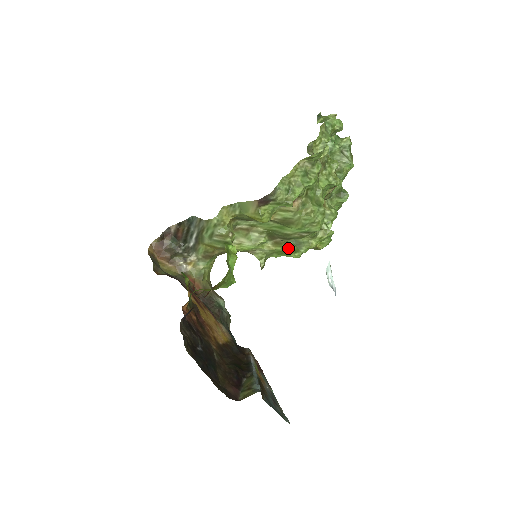
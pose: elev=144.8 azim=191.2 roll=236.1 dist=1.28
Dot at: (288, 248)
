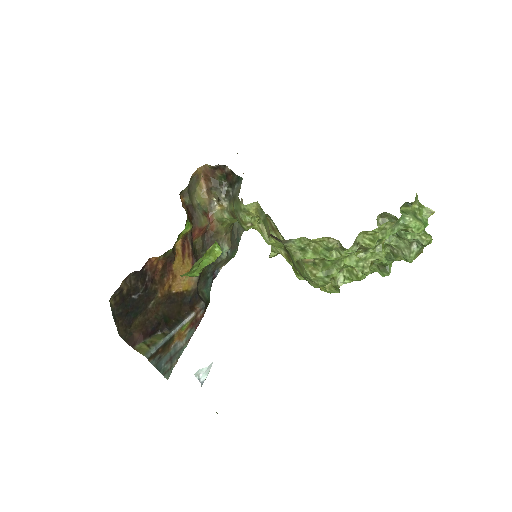
Dot at: occluded
